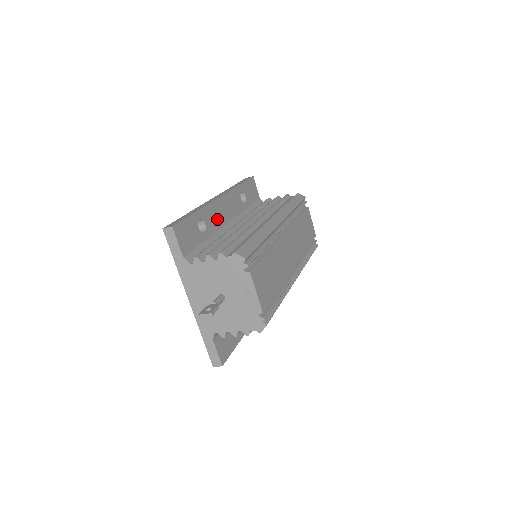
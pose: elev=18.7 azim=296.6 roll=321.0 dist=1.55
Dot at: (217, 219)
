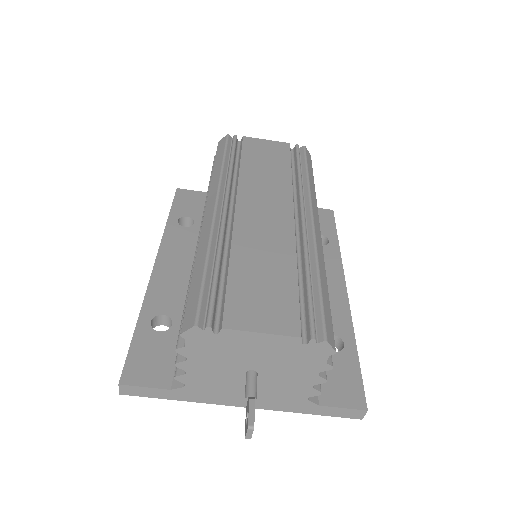
Dot at: (175, 287)
